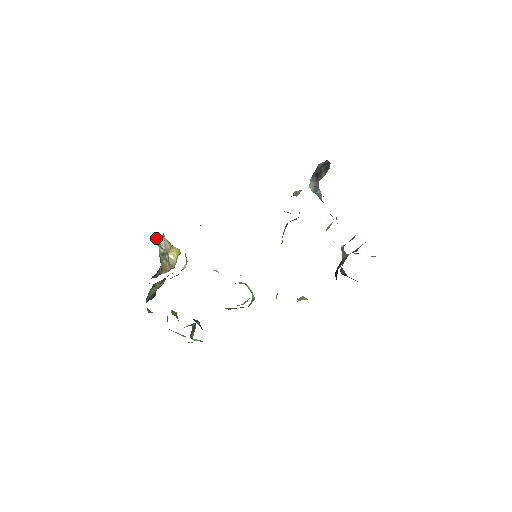
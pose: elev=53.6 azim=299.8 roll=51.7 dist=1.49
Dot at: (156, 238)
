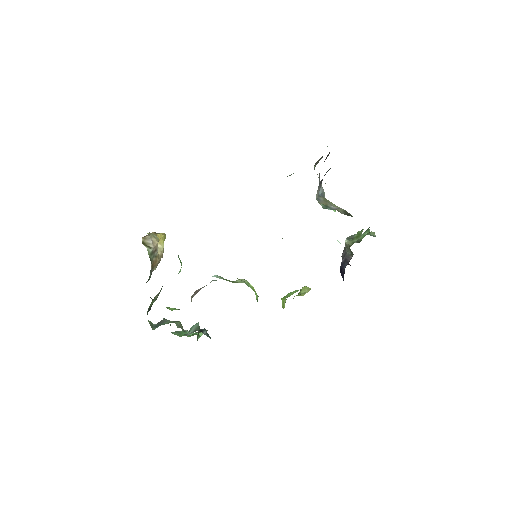
Dot at: (142, 239)
